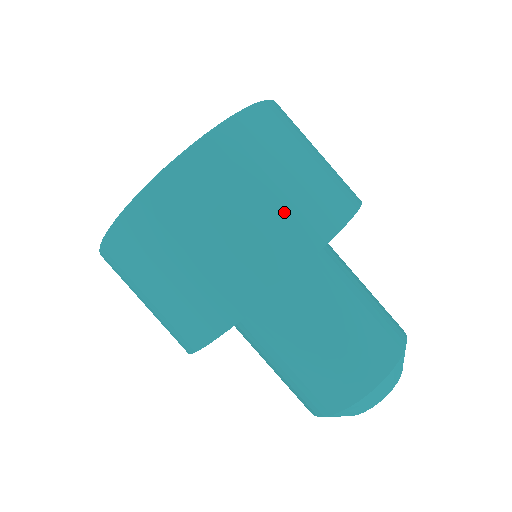
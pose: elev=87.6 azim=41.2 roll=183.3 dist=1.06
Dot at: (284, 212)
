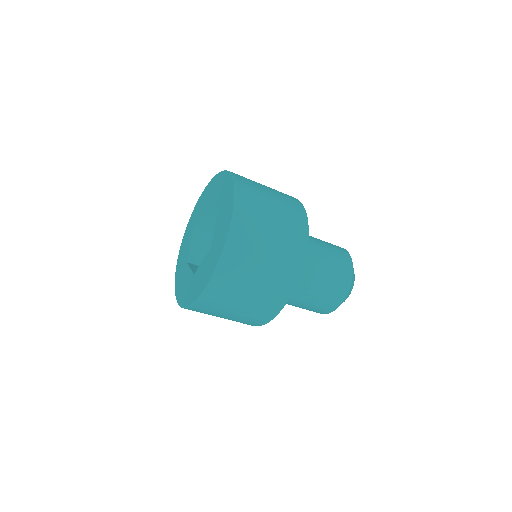
Dot at: (270, 282)
